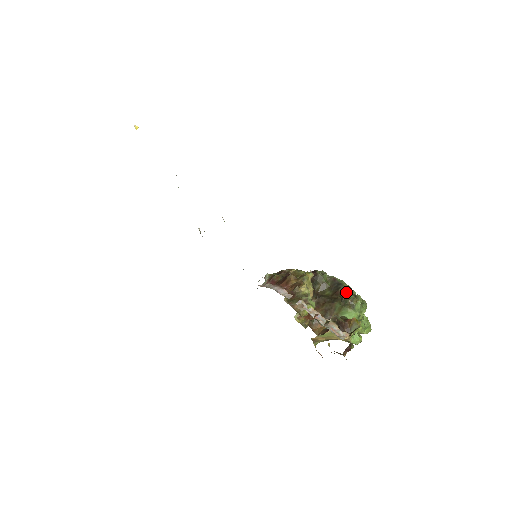
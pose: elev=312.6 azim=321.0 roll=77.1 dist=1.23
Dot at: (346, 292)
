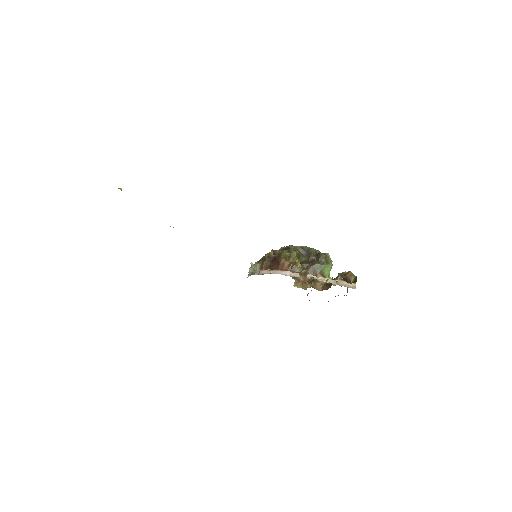
Dot at: (316, 254)
